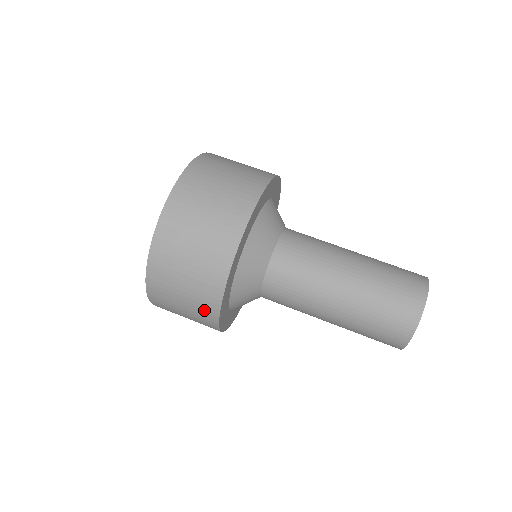
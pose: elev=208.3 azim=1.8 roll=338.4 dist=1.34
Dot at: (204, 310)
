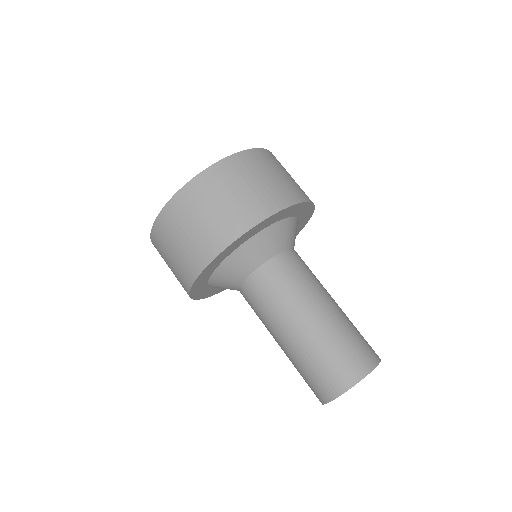
Dot at: occluded
